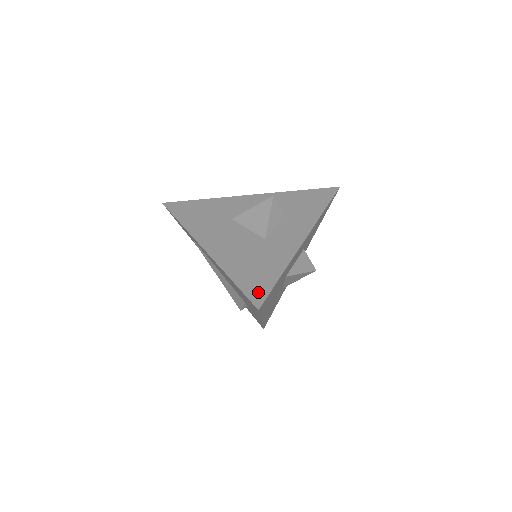
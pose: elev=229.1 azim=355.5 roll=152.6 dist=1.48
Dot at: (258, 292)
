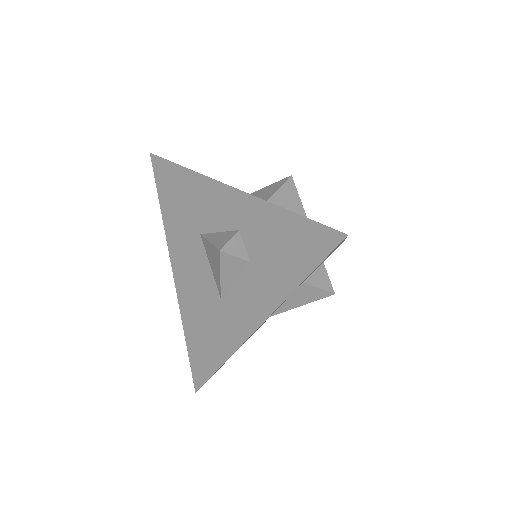
Dot at: (199, 373)
